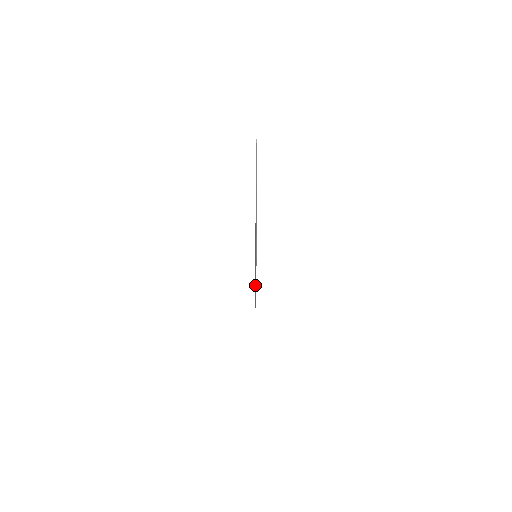
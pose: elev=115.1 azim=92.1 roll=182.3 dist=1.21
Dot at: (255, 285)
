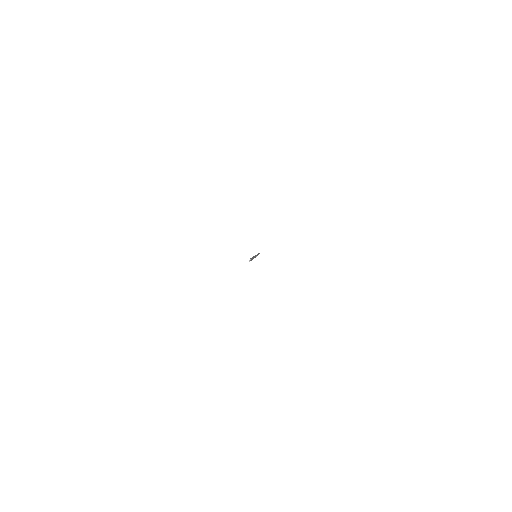
Dot at: occluded
